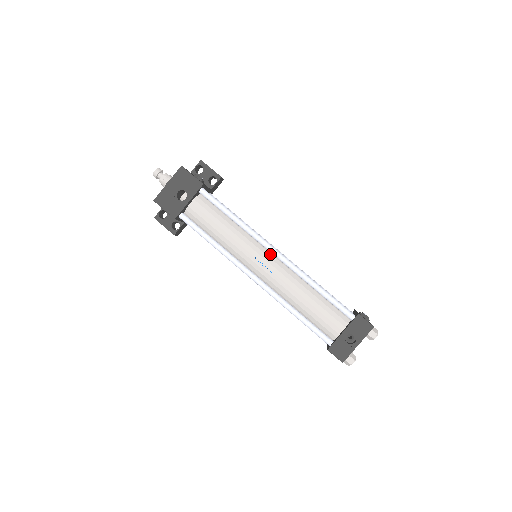
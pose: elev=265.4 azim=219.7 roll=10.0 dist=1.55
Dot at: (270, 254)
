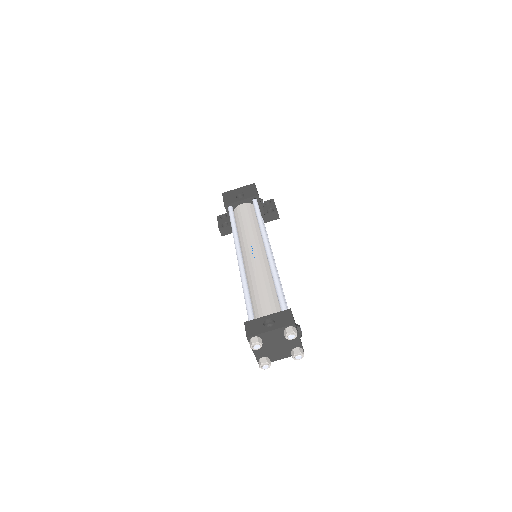
Dot at: (264, 250)
